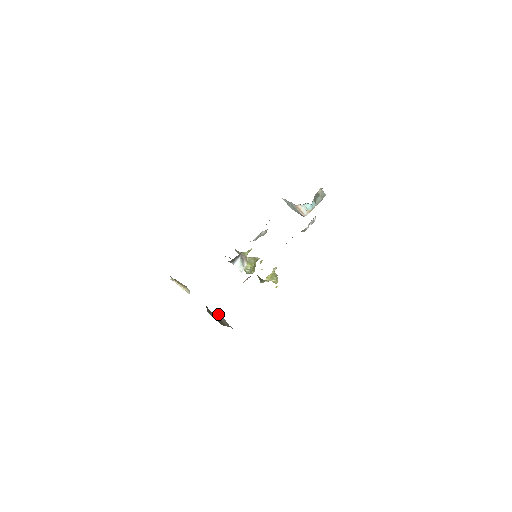
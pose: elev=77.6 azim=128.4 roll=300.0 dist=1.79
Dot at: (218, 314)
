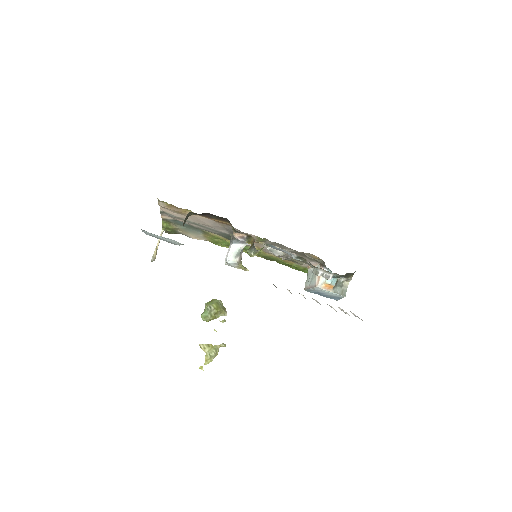
Dot at: occluded
